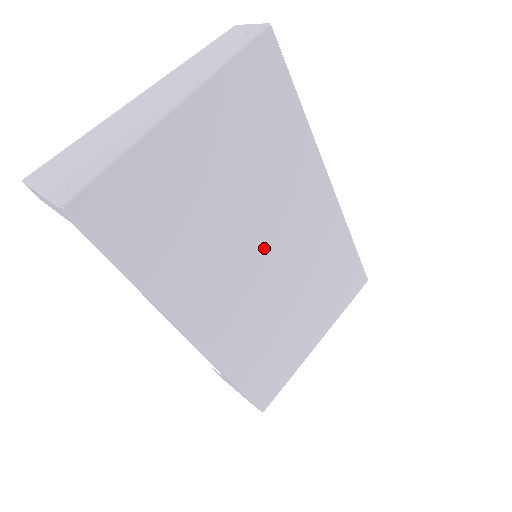
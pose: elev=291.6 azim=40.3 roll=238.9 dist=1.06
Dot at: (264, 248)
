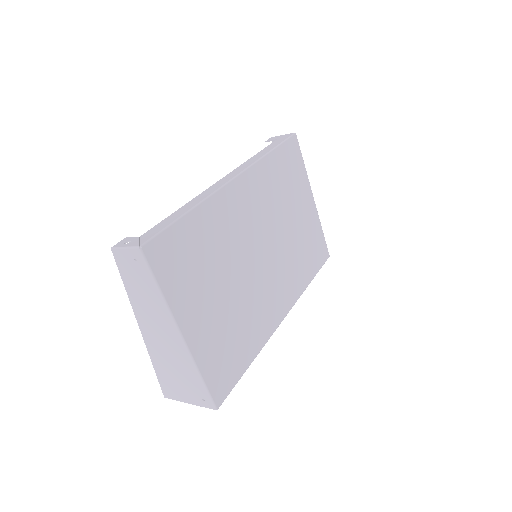
Dot at: (257, 255)
